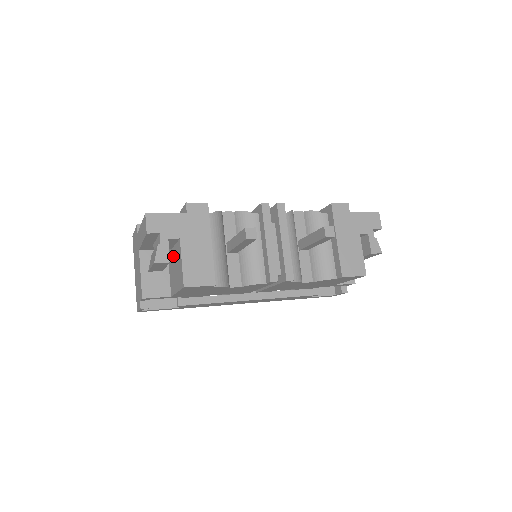
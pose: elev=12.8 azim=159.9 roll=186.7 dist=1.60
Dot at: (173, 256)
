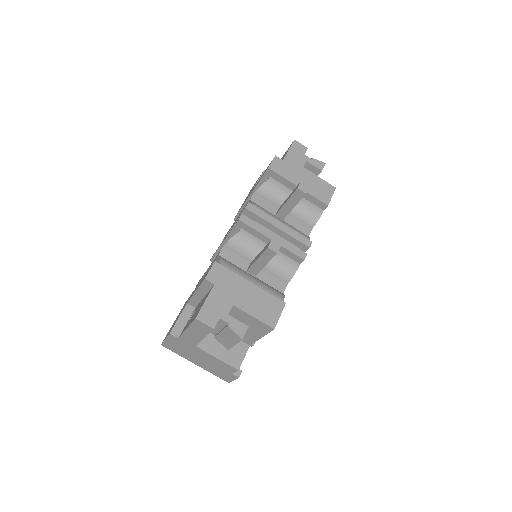
Dot at: occluded
